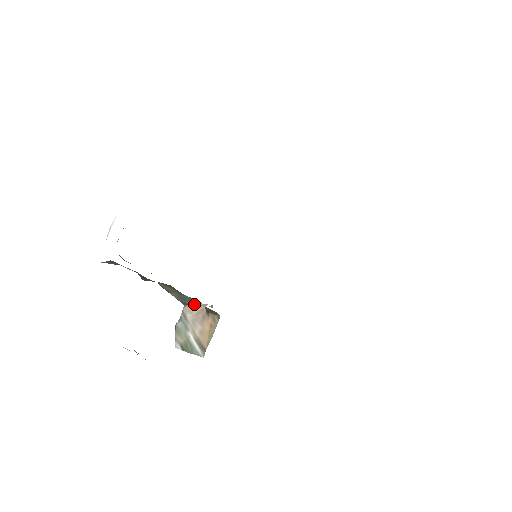
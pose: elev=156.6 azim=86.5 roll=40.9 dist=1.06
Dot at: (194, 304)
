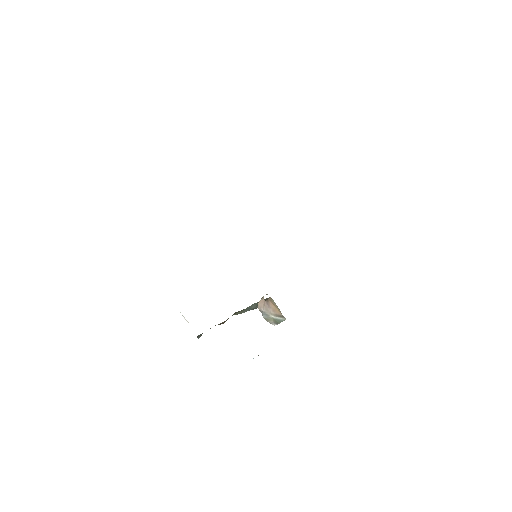
Dot at: (259, 302)
